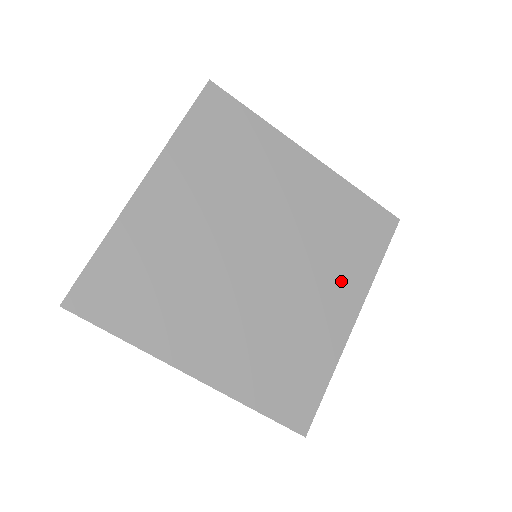
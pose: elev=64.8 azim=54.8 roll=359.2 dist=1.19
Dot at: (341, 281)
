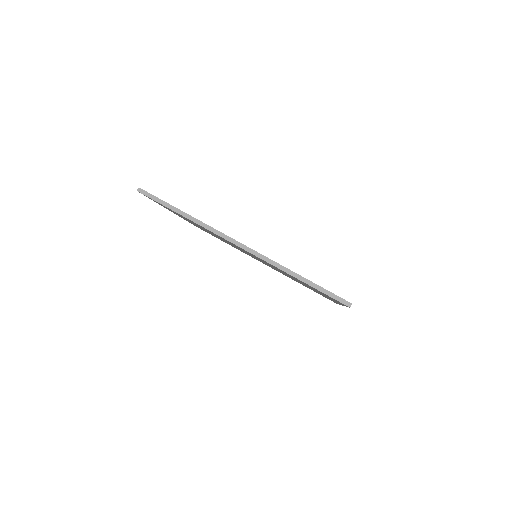
Dot at: occluded
